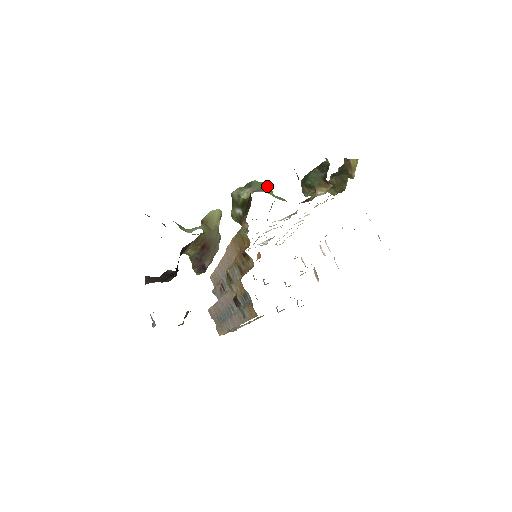
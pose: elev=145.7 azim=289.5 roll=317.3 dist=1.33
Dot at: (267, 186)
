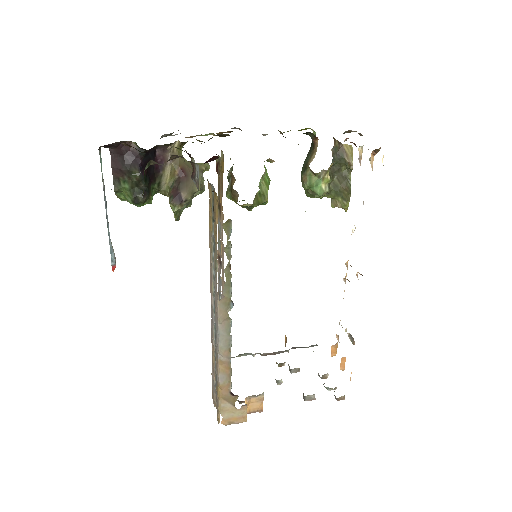
Dot at: occluded
